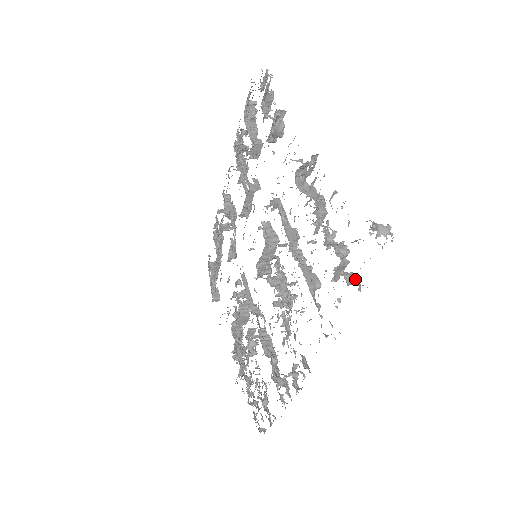
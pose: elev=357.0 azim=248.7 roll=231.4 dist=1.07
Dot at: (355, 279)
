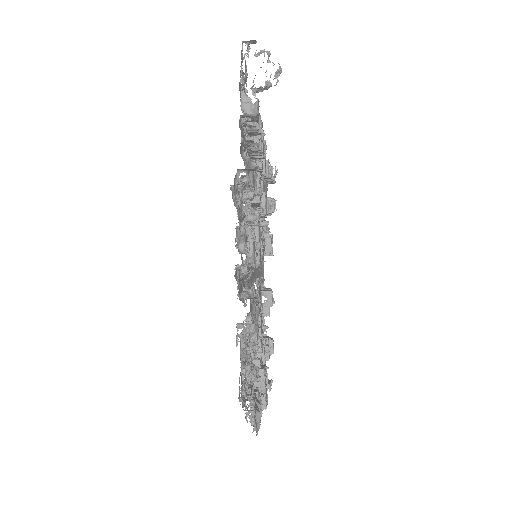
Dot at: occluded
